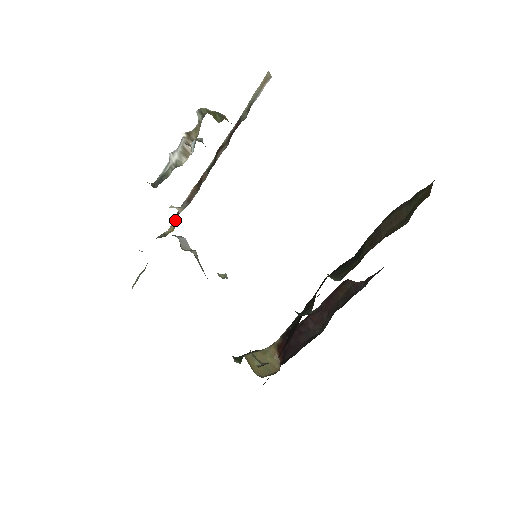
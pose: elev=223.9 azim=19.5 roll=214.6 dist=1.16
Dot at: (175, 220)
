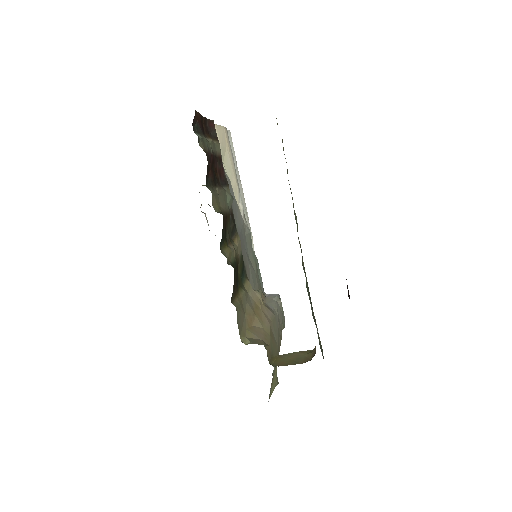
Dot at: occluded
